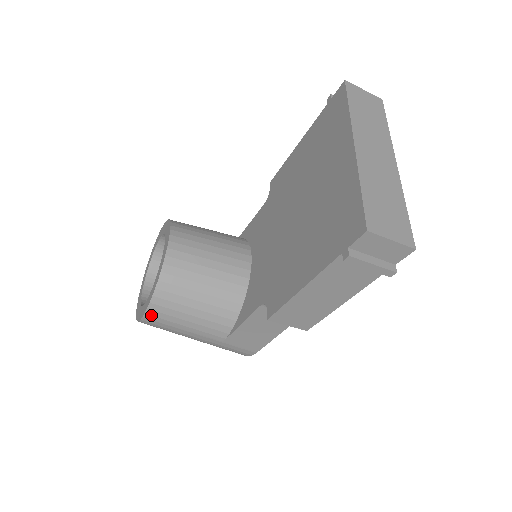
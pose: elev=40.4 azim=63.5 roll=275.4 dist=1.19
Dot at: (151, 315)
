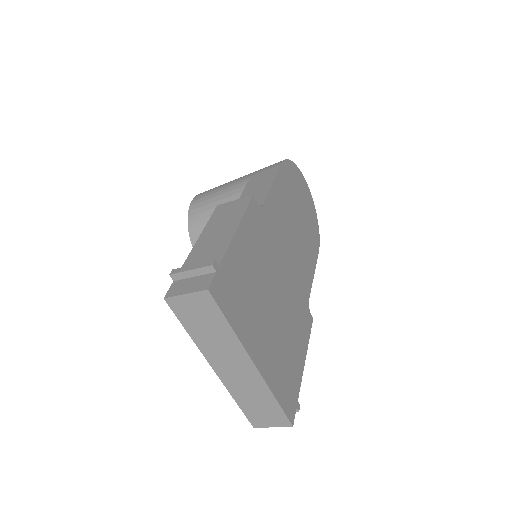
Dot at: occluded
